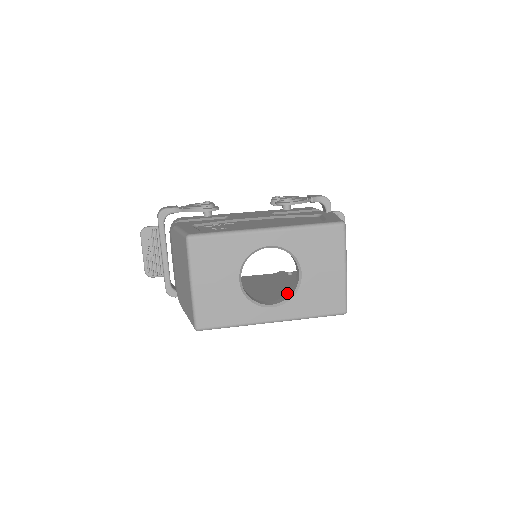
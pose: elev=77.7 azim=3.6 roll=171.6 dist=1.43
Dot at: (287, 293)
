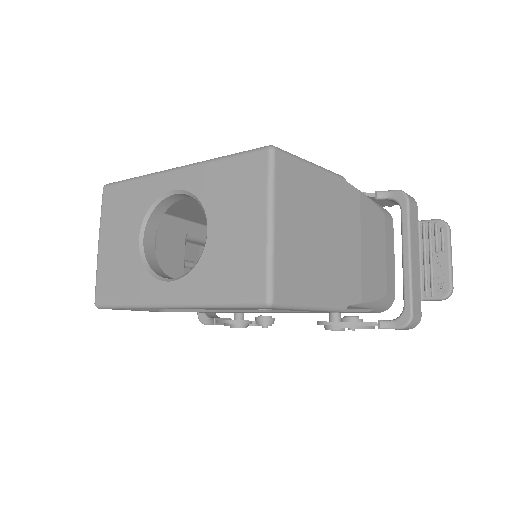
Dot at: occluded
